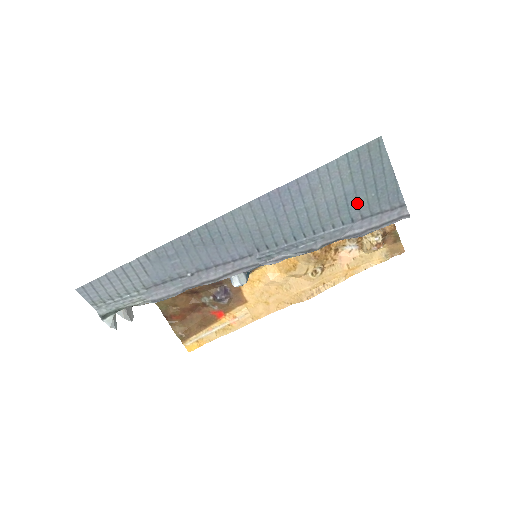
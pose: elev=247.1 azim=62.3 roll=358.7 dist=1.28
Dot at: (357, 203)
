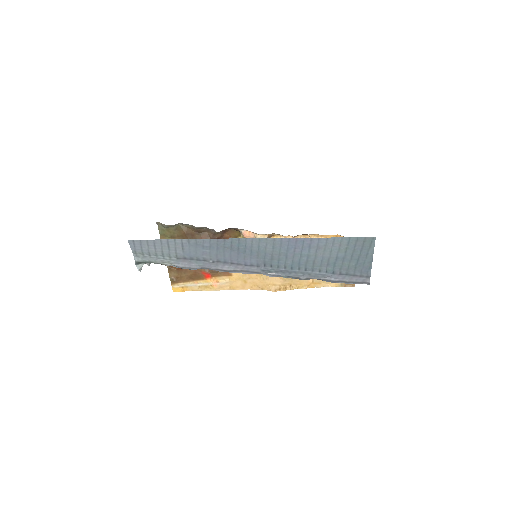
Dot at: (341, 265)
